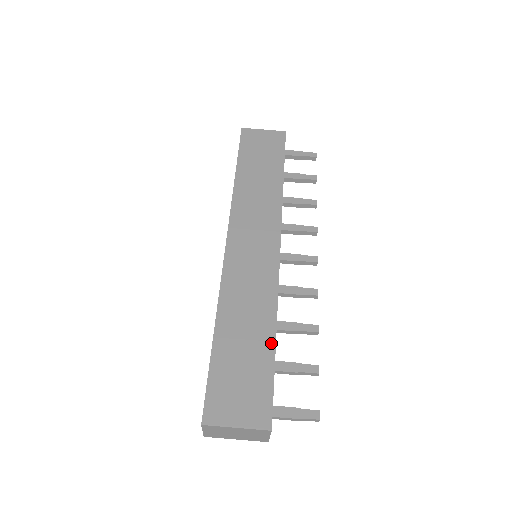
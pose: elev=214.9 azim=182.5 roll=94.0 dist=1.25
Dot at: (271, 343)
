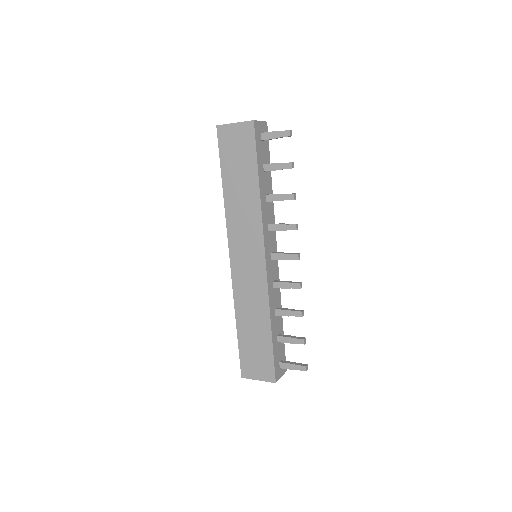
Dot at: (269, 334)
